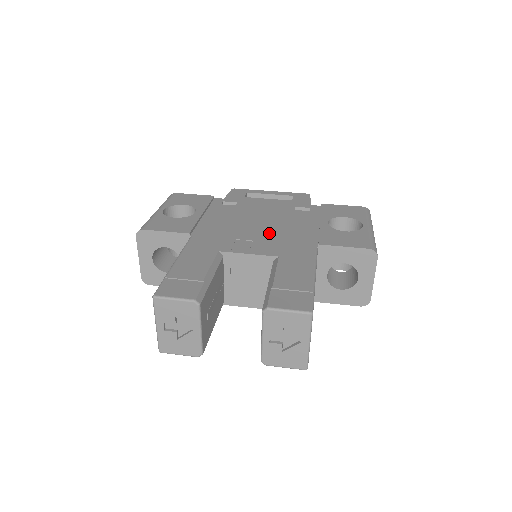
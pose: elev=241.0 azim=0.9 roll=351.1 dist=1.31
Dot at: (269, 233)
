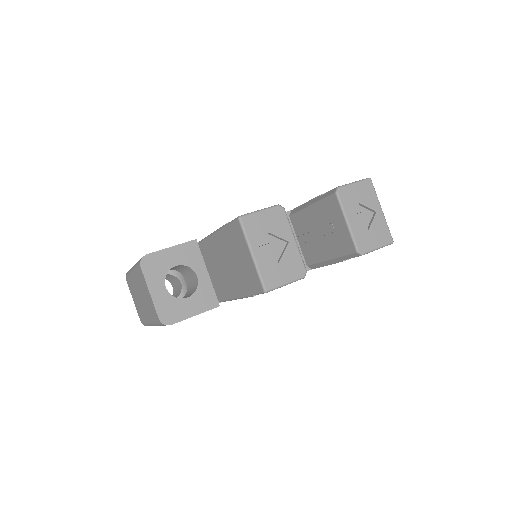
Dot at: occluded
